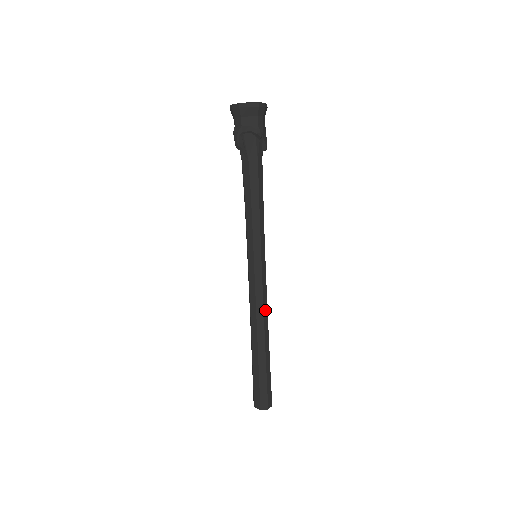
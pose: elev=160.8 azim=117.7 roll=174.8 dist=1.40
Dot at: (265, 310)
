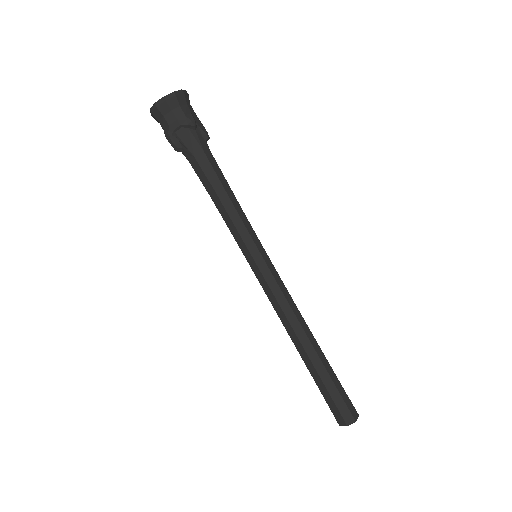
Dot at: (295, 310)
